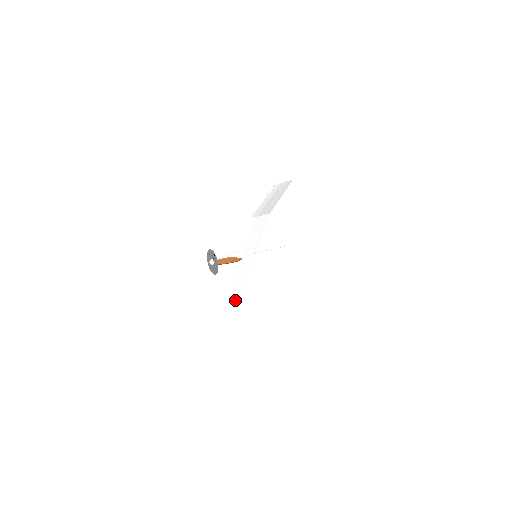
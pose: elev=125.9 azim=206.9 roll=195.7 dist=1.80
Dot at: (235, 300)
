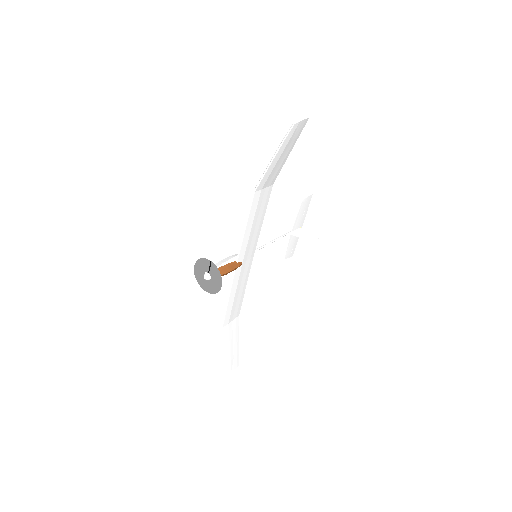
Dot at: (233, 330)
